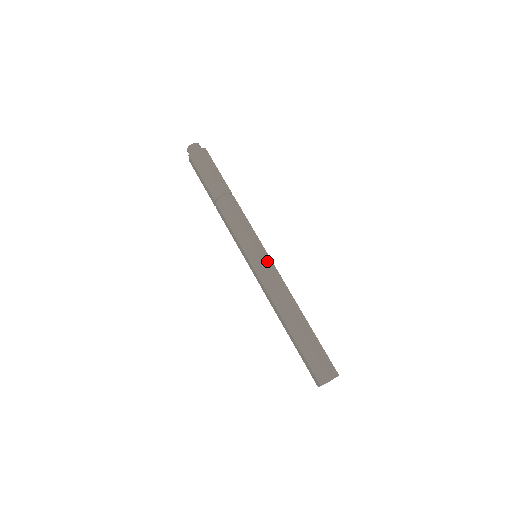
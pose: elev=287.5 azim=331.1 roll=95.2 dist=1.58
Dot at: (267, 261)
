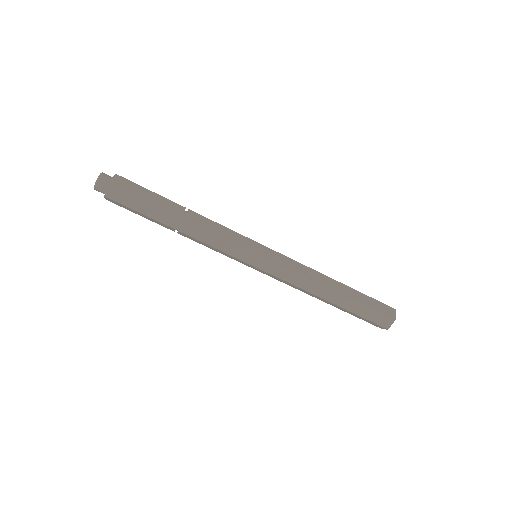
Dot at: (274, 256)
